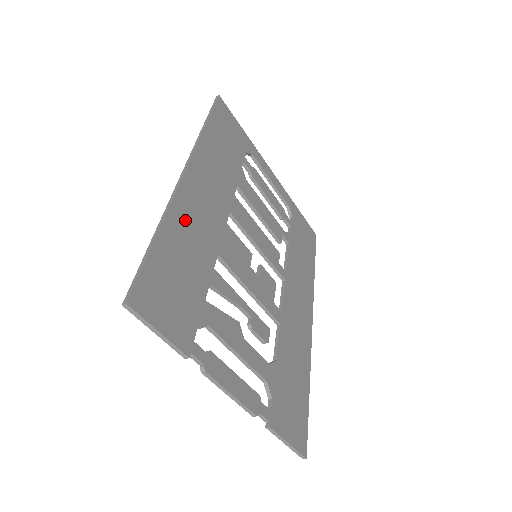
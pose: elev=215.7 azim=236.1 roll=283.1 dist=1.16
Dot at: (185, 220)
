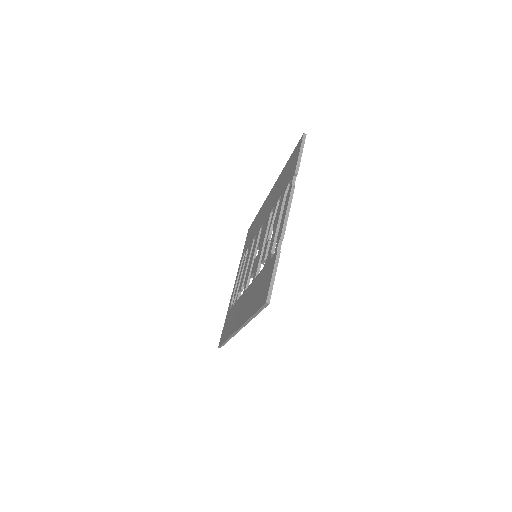
Dot at: occluded
